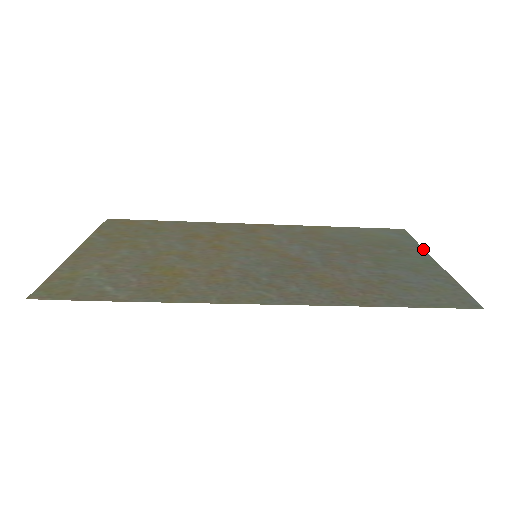
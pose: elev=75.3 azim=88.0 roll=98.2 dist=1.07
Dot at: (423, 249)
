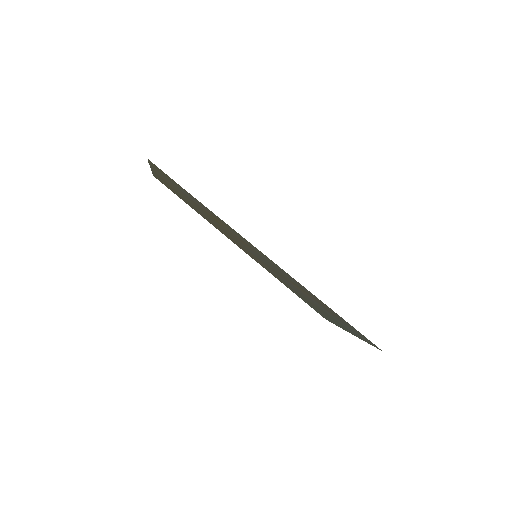
Dot at: (340, 327)
